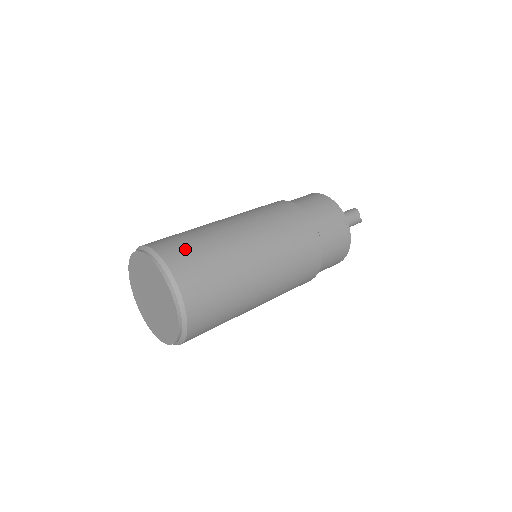
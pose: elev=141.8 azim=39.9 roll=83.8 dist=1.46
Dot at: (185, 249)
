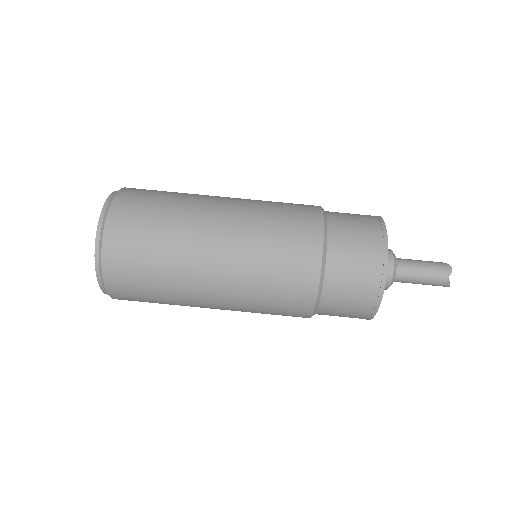
Dot at: (136, 222)
